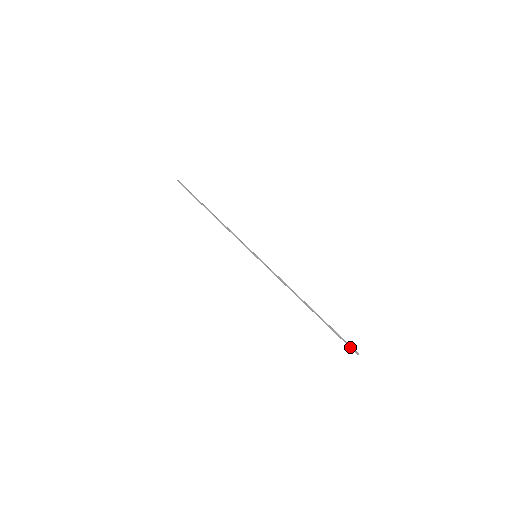
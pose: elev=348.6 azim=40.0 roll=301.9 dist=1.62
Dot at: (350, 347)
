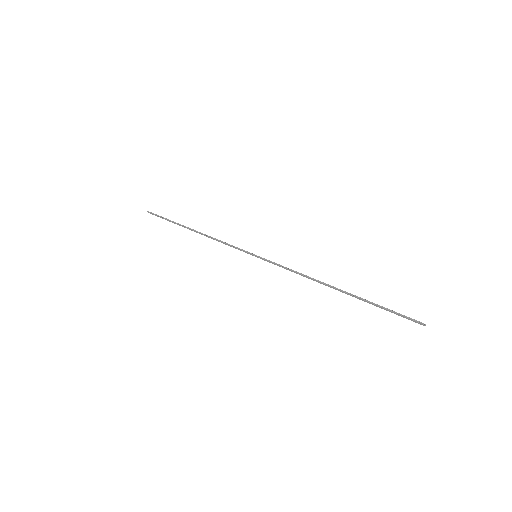
Dot at: occluded
